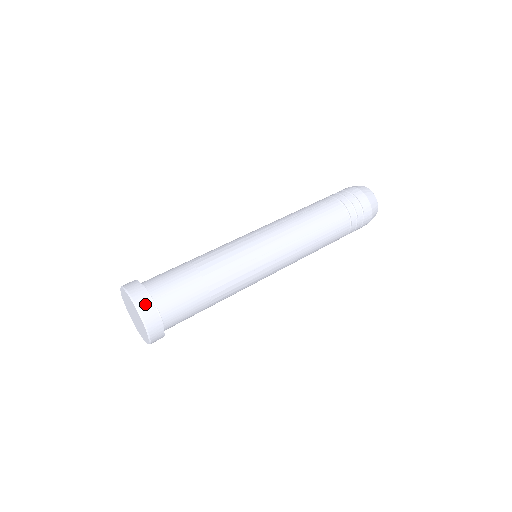
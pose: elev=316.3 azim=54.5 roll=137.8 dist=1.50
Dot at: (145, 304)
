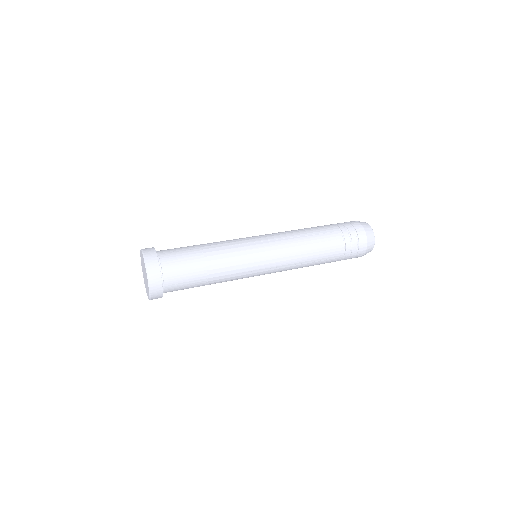
Dot at: (150, 251)
